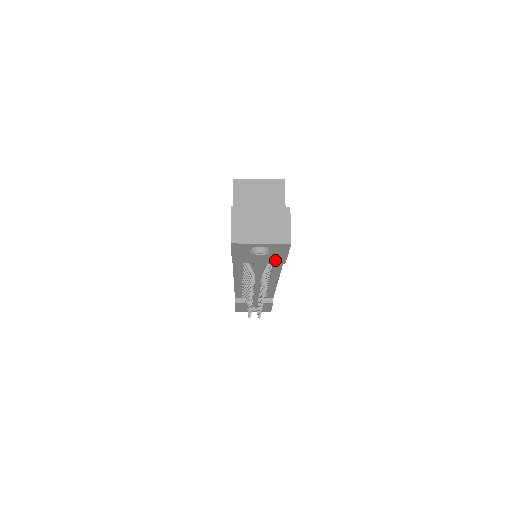
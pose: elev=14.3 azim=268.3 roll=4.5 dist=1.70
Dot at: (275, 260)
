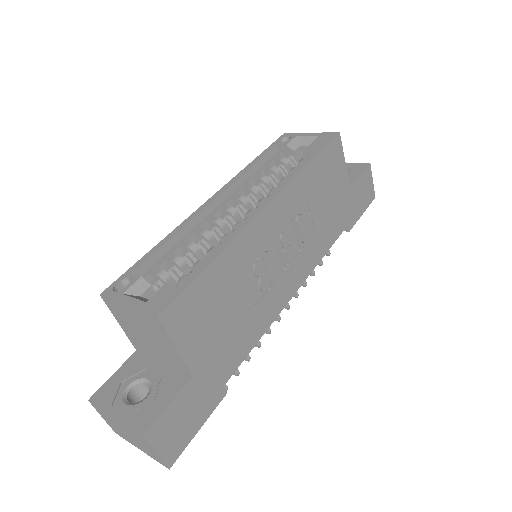
Dot at: occluded
